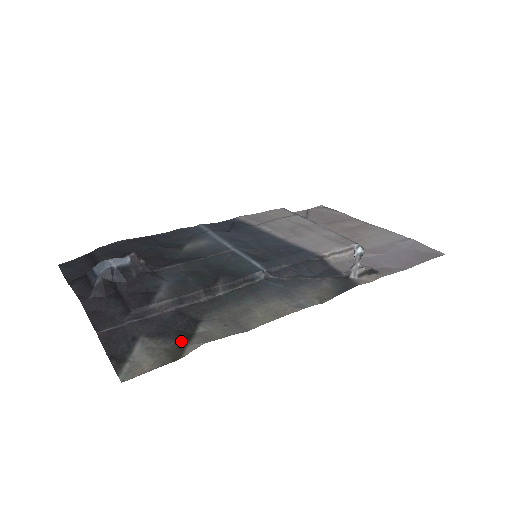
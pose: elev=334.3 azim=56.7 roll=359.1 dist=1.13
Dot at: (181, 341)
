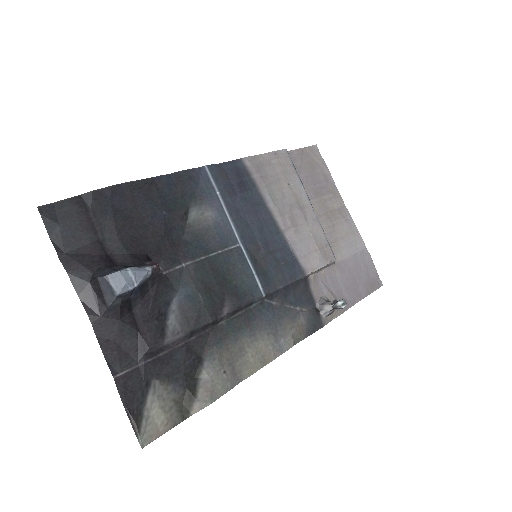
Dot at: (189, 392)
